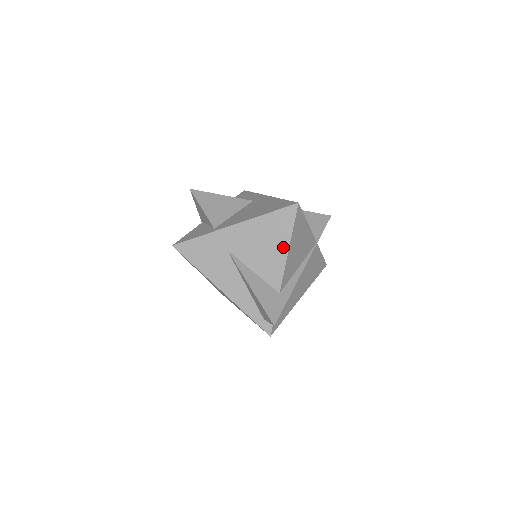
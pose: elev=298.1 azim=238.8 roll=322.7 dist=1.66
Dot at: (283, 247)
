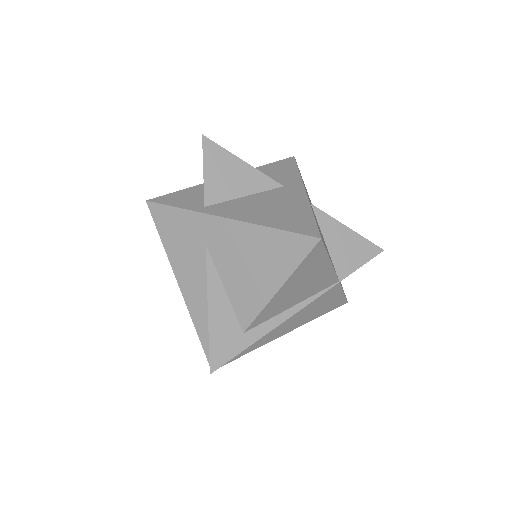
Dot at: (274, 282)
